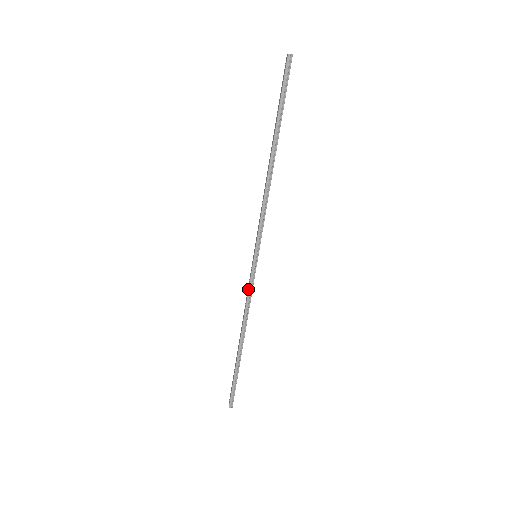
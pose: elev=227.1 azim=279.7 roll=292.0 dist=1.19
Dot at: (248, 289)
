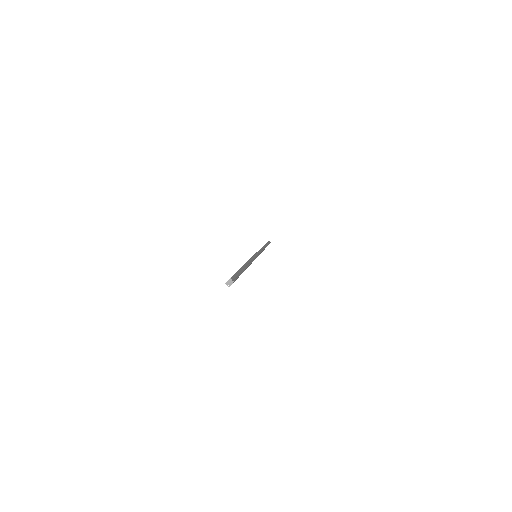
Dot at: (252, 256)
